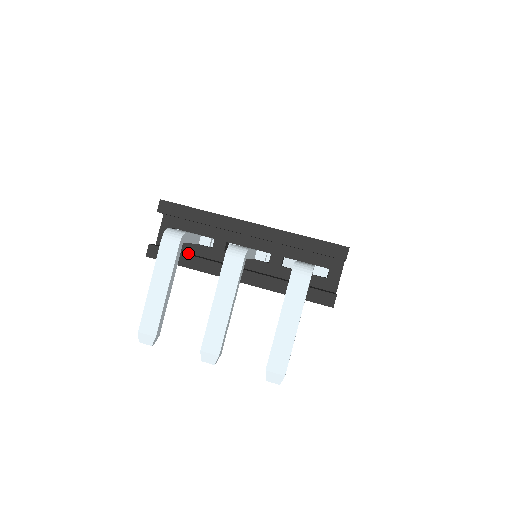
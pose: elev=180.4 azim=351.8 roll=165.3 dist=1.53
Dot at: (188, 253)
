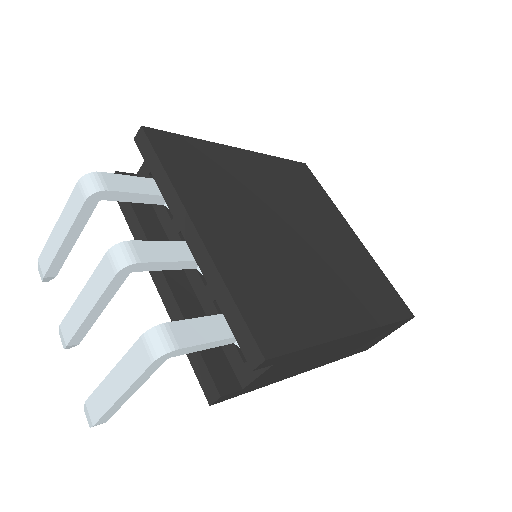
Dot at: (151, 207)
